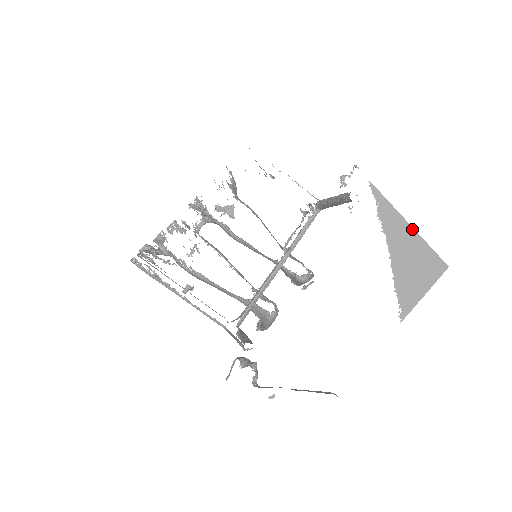
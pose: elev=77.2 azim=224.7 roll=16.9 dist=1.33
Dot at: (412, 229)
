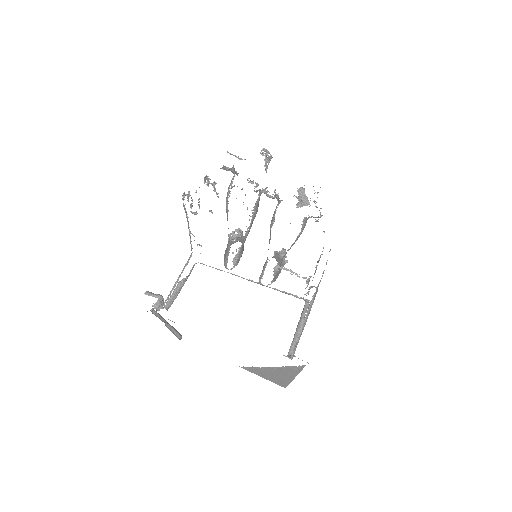
Dot at: (293, 378)
